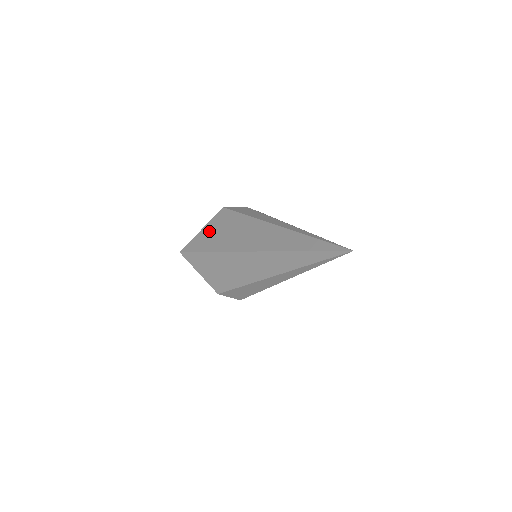
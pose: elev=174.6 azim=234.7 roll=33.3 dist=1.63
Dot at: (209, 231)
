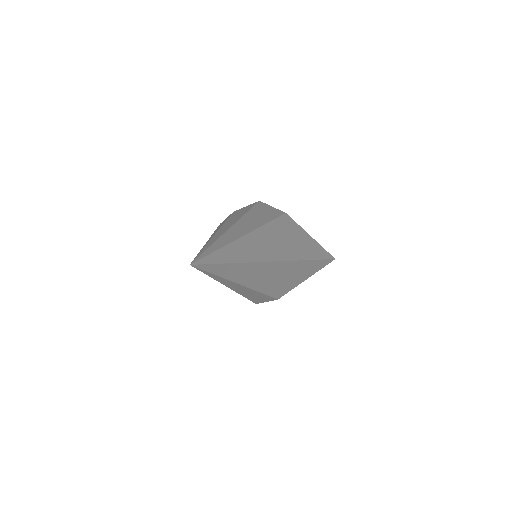
Dot at: occluded
